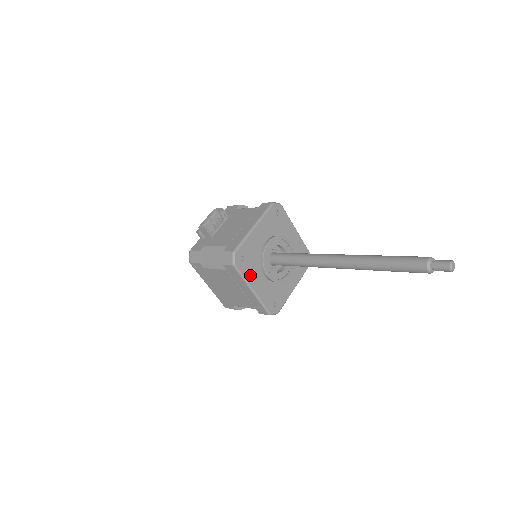
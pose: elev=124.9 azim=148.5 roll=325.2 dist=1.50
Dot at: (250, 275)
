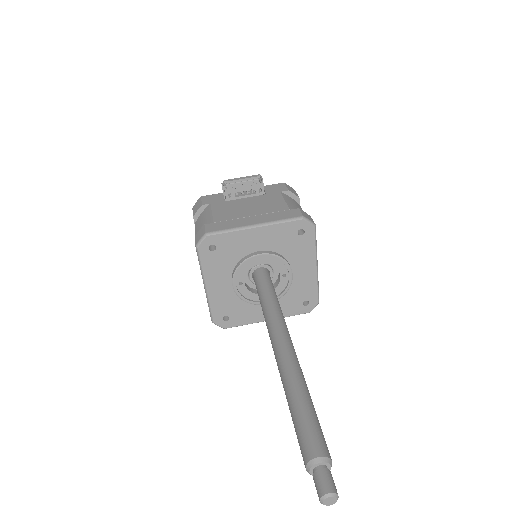
Dot at: (212, 270)
